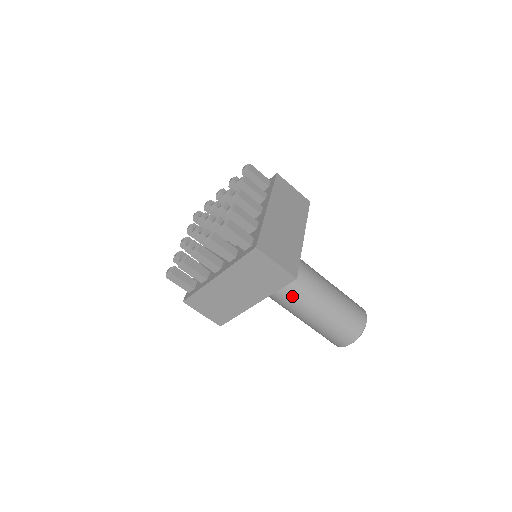
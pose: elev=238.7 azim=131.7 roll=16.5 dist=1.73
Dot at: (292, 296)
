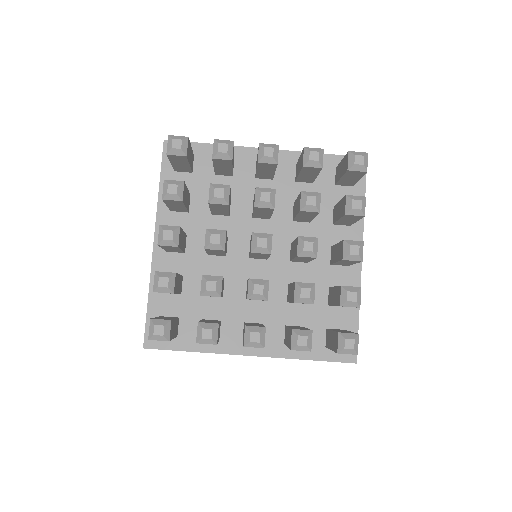
Dot at: occluded
